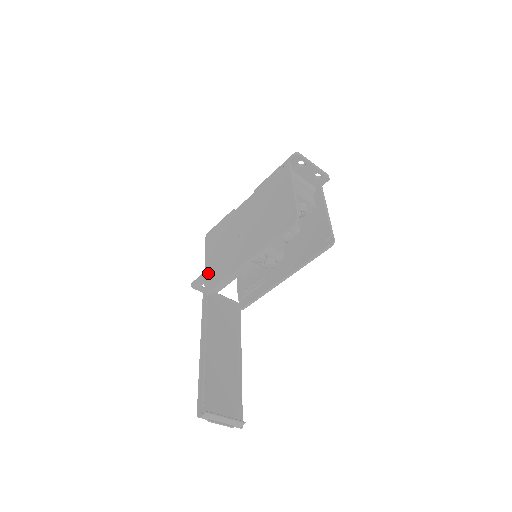
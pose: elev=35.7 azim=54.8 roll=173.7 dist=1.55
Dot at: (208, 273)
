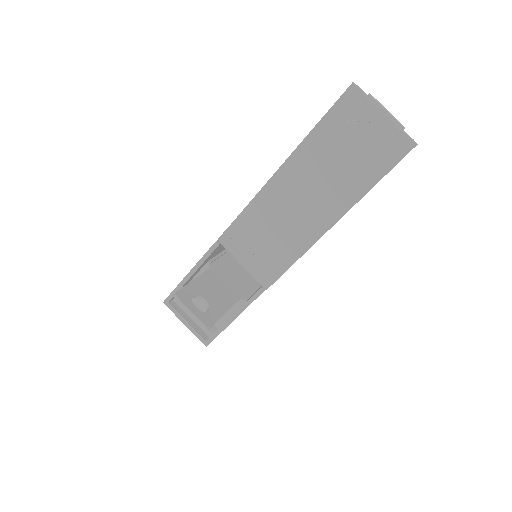
Dot at: occluded
